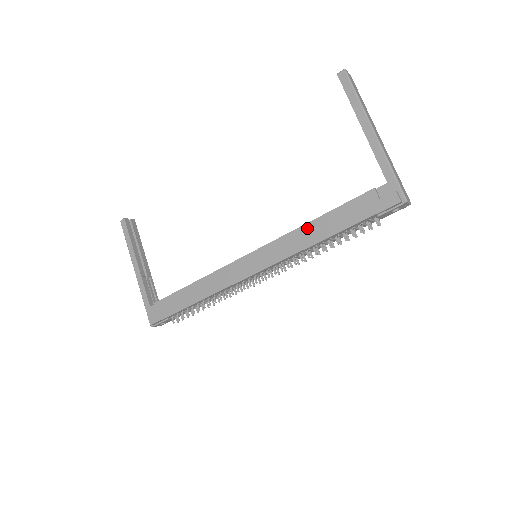
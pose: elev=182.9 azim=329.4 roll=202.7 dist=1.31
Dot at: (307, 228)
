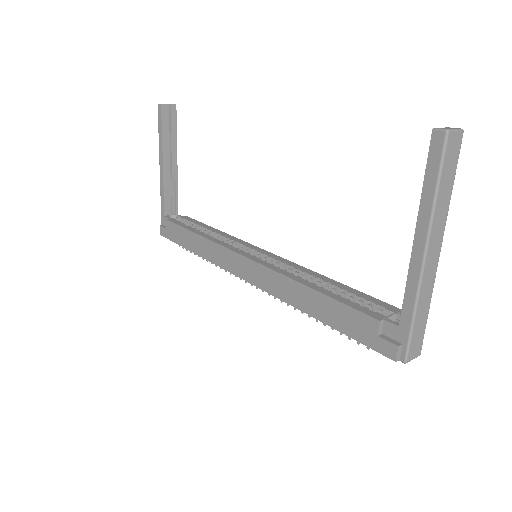
Dot at: (300, 288)
